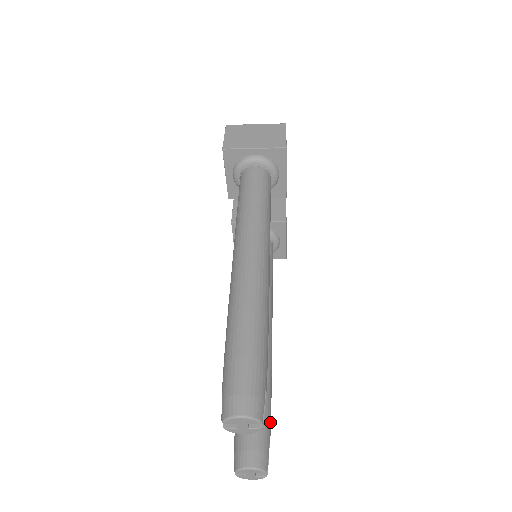
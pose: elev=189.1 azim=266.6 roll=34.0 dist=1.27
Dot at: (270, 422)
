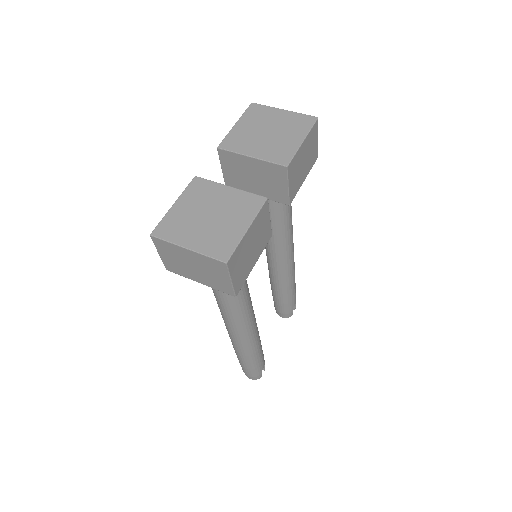
Dot at: (293, 300)
